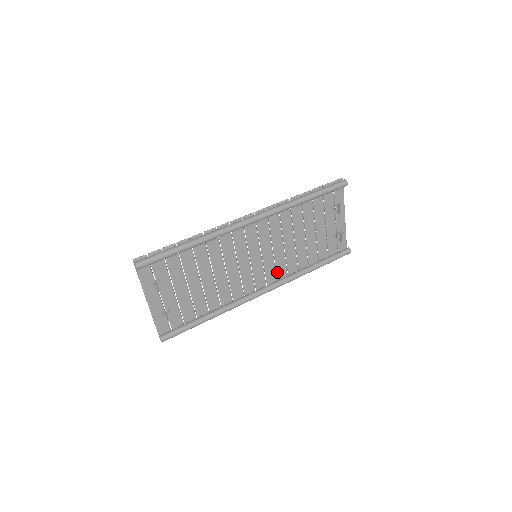
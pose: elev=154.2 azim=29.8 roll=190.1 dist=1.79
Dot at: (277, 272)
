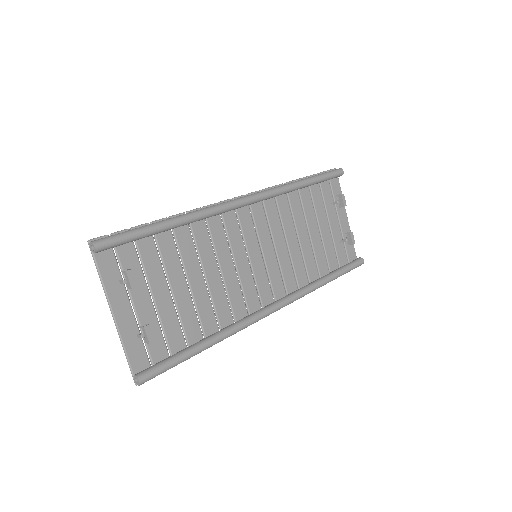
Dot at: (284, 284)
